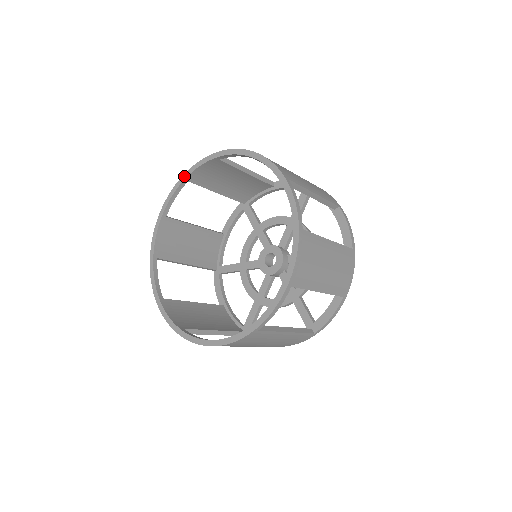
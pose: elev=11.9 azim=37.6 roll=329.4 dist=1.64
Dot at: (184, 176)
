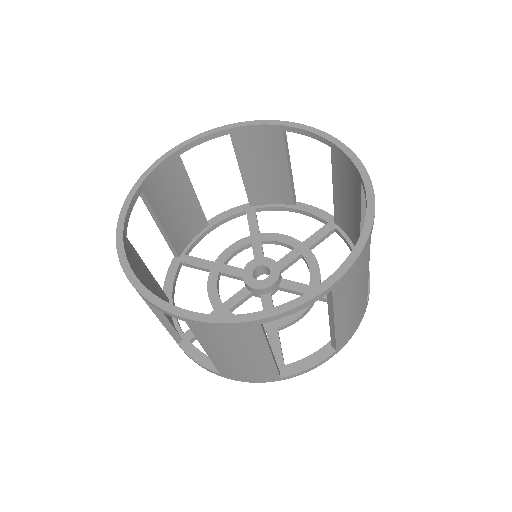
Dot at: (137, 183)
